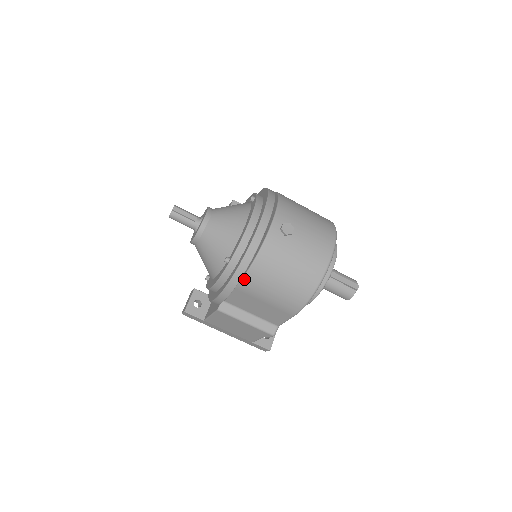
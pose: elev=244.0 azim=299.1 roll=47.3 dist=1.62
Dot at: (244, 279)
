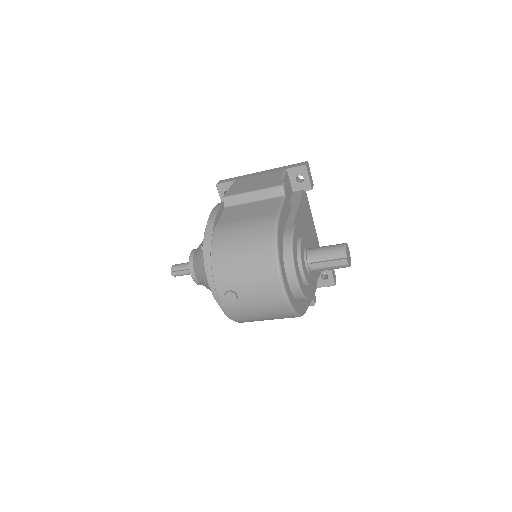
Dot at: (243, 322)
